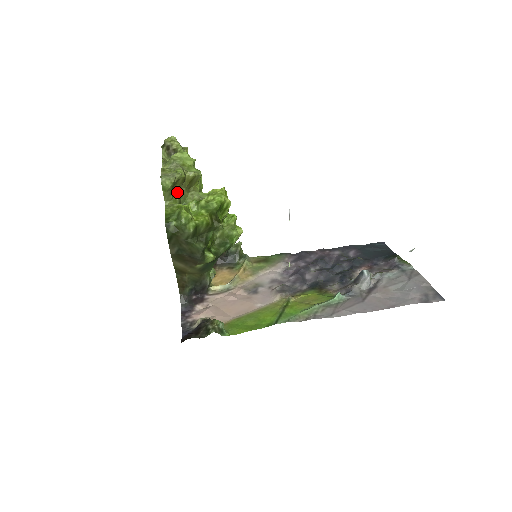
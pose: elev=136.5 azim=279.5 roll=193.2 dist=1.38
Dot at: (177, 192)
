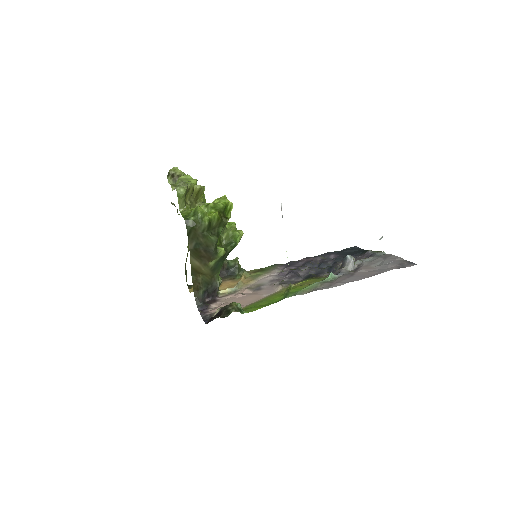
Dot at: (188, 202)
